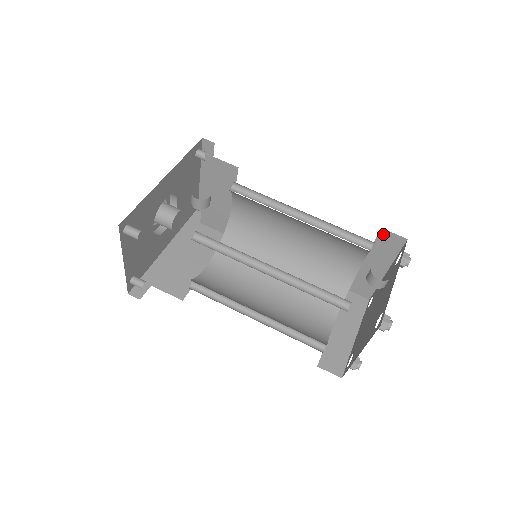
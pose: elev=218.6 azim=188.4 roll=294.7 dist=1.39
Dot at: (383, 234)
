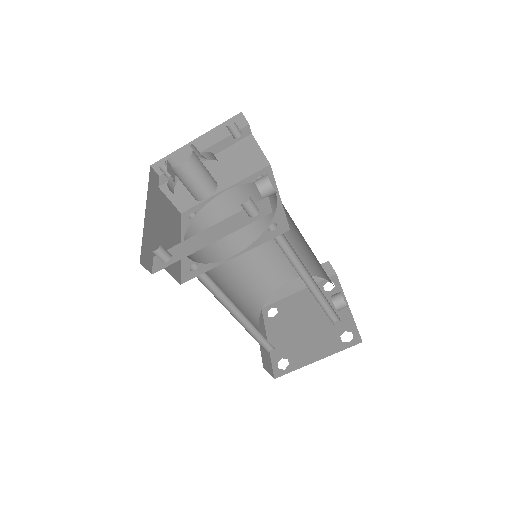
Dot at: (325, 265)
